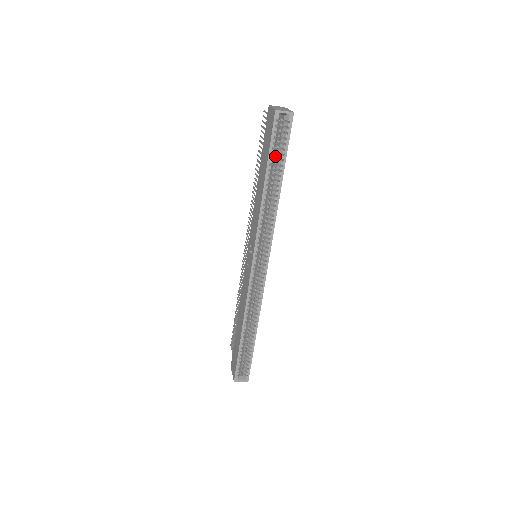
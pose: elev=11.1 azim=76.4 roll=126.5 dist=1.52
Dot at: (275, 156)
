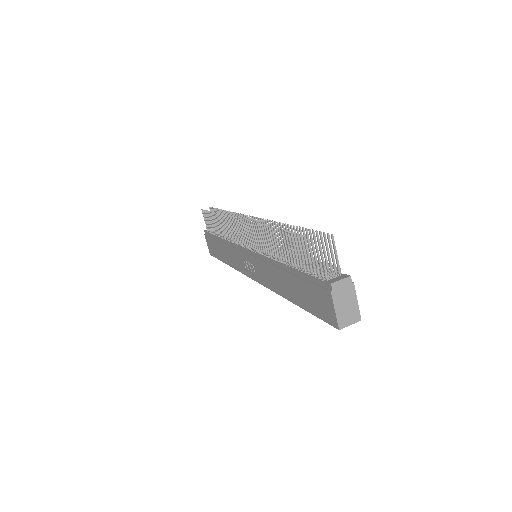
Dot at: occluded
